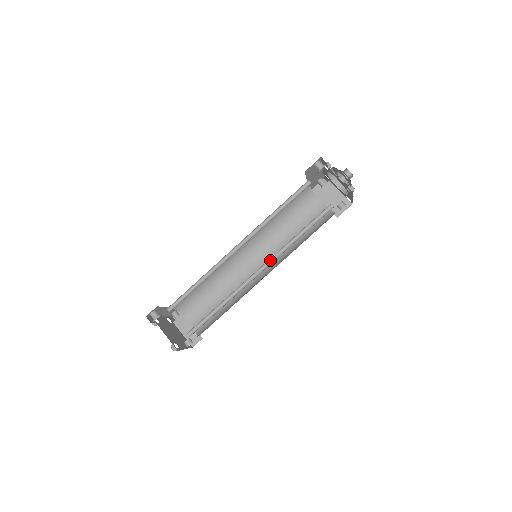
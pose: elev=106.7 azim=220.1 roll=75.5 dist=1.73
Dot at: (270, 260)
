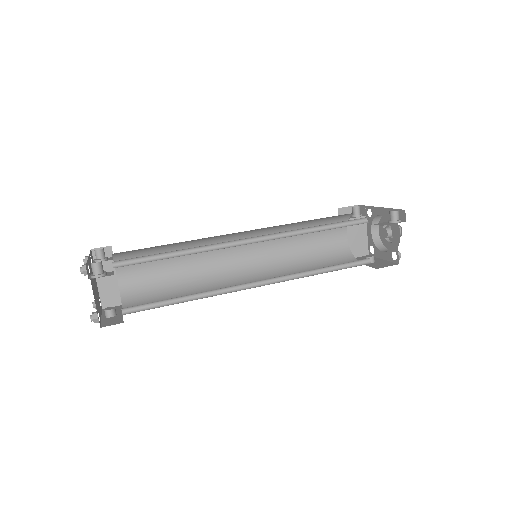
Dot at: (275, 278)
